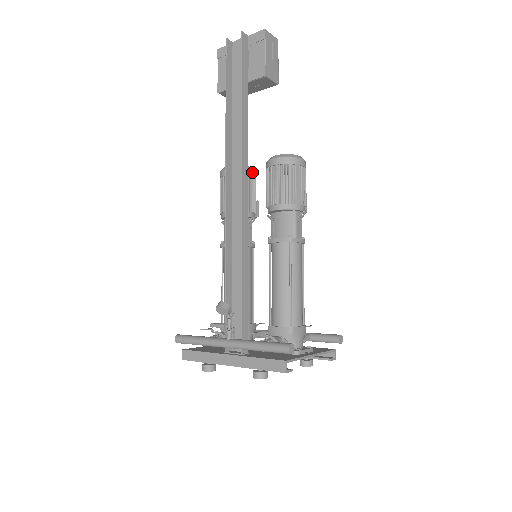
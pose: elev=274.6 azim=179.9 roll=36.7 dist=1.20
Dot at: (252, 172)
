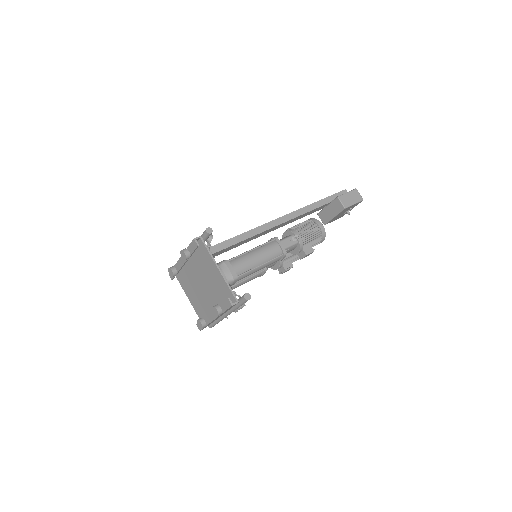
Dot at: occluded
